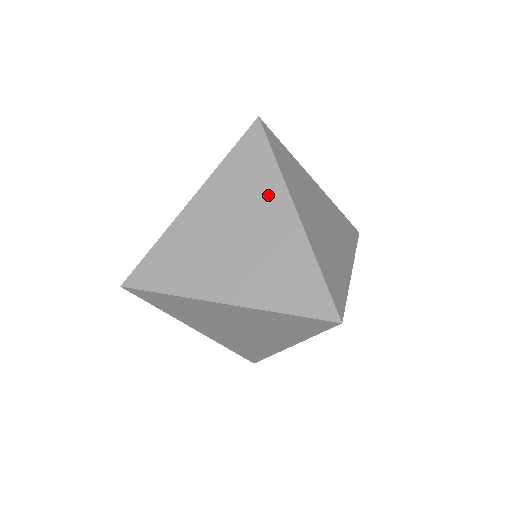
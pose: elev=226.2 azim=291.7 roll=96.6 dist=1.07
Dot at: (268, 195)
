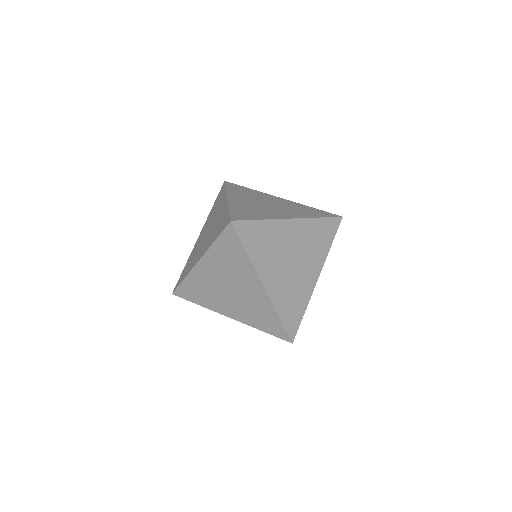
Dot at: (245, 272)
